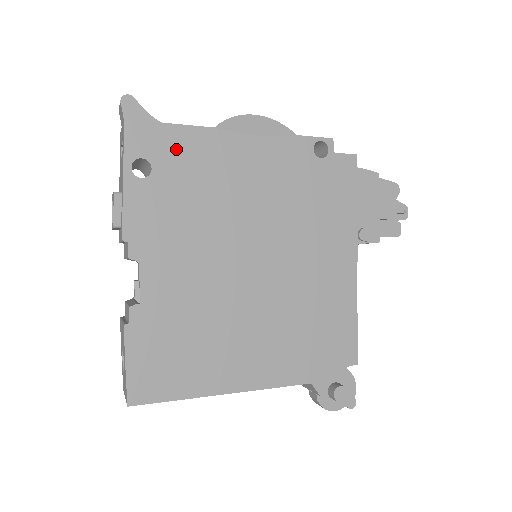
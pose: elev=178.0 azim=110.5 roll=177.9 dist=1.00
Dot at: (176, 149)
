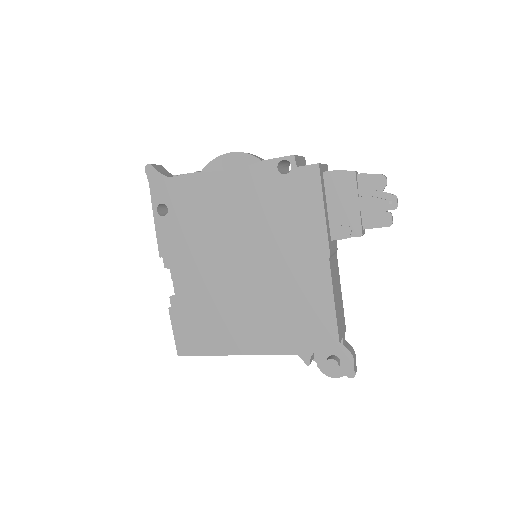
Dot at: (180, 193)
